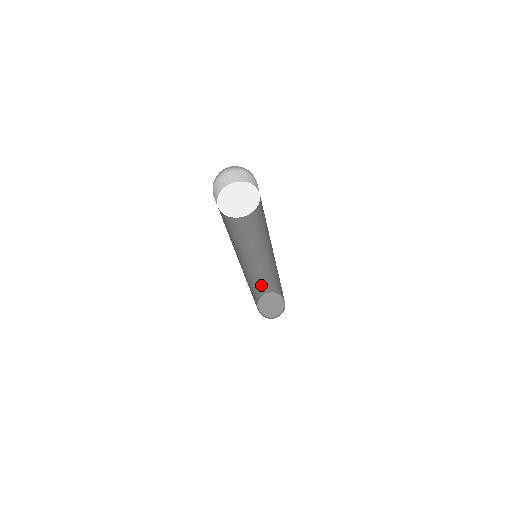
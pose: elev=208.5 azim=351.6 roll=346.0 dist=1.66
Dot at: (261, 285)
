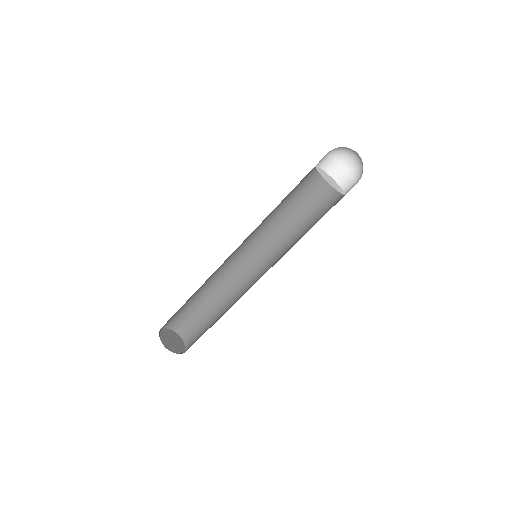
Dot at: (191, 312)
